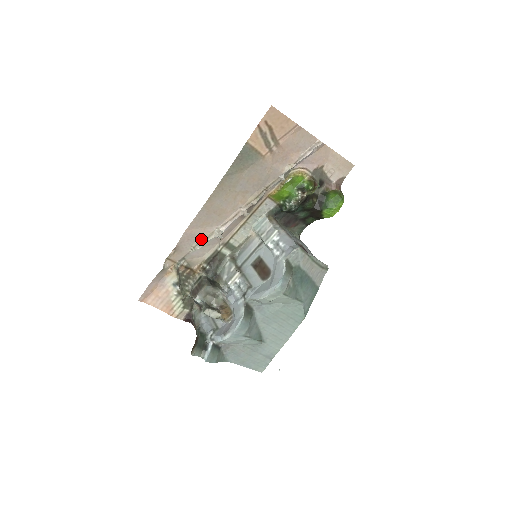
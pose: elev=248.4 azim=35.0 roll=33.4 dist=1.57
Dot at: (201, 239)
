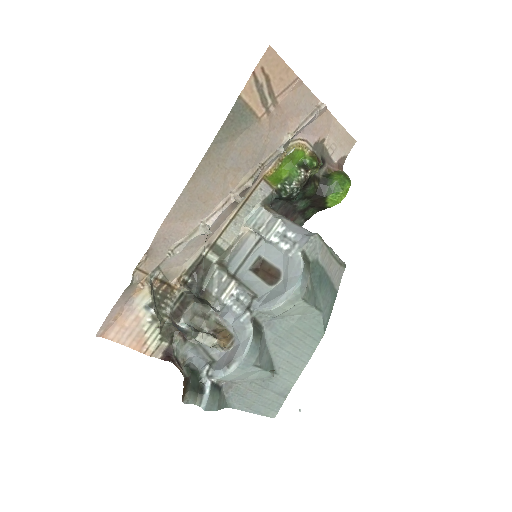
Dot at: (181, 238)
